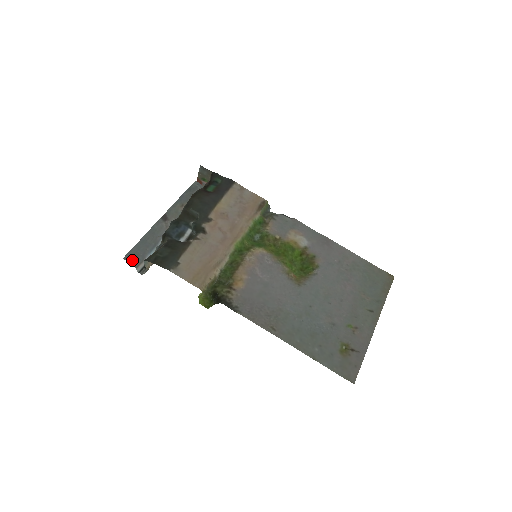
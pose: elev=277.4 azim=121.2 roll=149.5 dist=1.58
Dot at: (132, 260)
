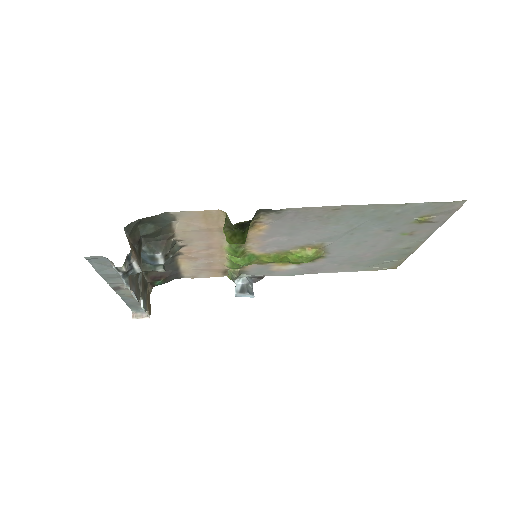
Dot at: (99, 258)
